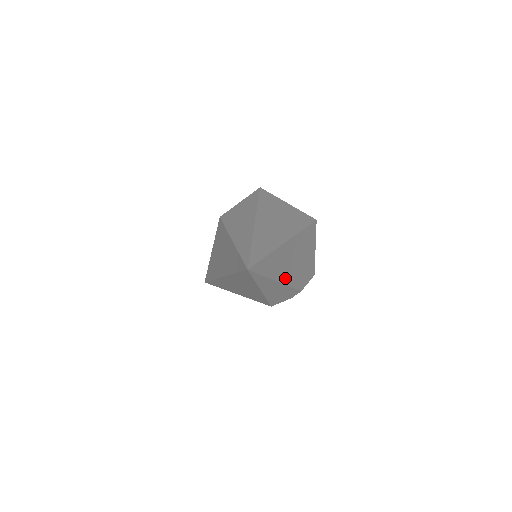
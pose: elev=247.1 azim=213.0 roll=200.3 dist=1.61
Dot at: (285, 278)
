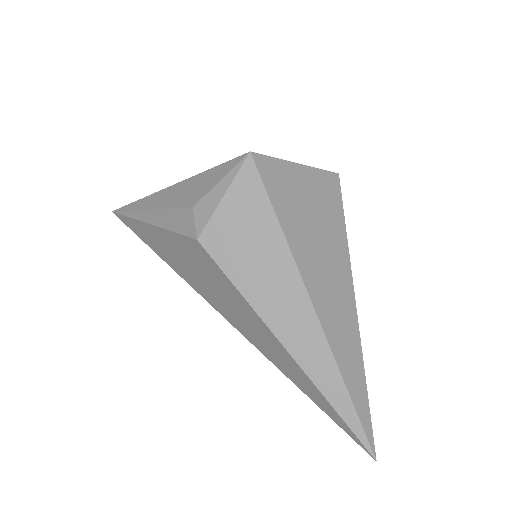
Dot at: occluded
